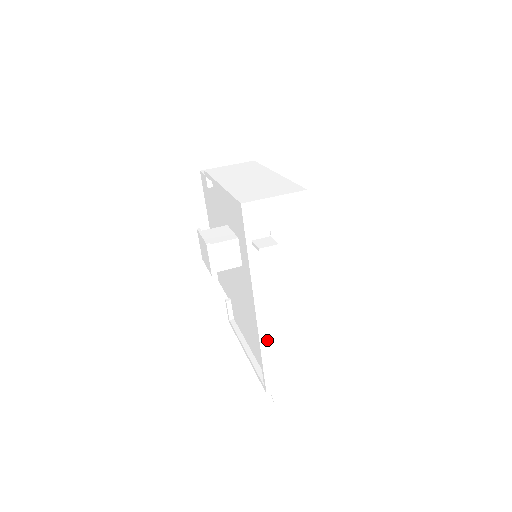
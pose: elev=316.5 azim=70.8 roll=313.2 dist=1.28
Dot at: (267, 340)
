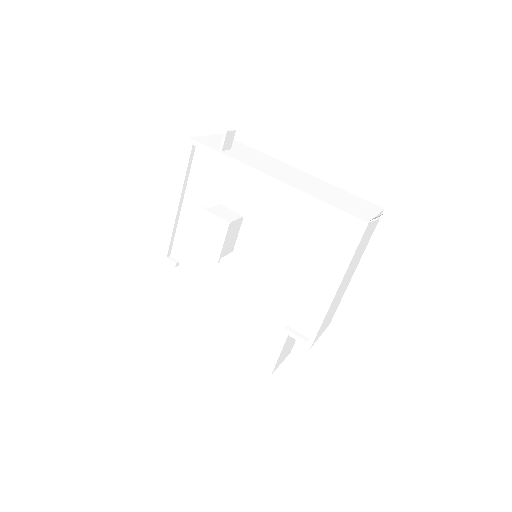
Dot at: (310, 192)
